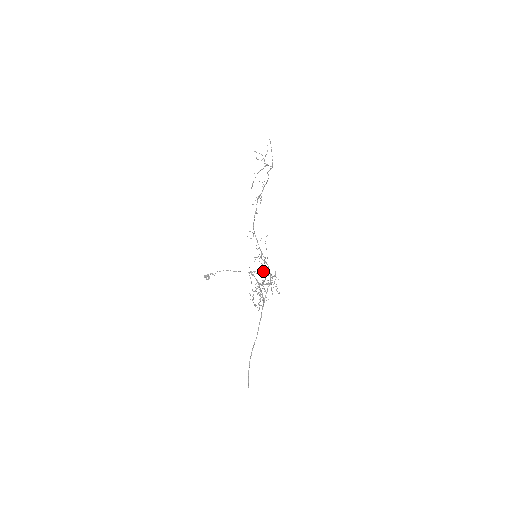
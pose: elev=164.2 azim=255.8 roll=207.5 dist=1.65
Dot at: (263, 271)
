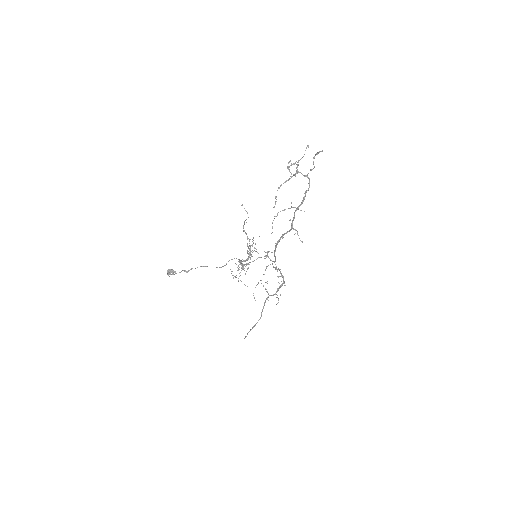
Dot at: occluded
